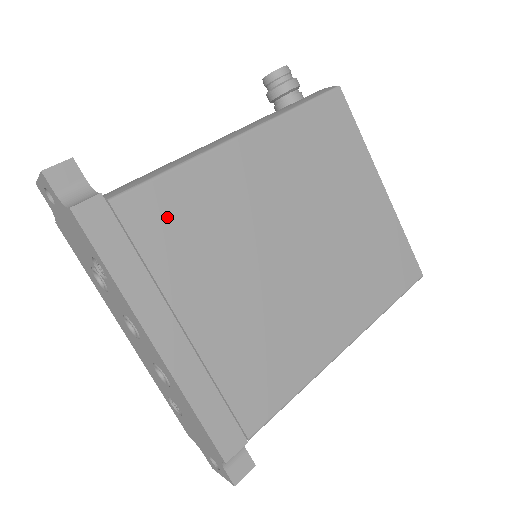
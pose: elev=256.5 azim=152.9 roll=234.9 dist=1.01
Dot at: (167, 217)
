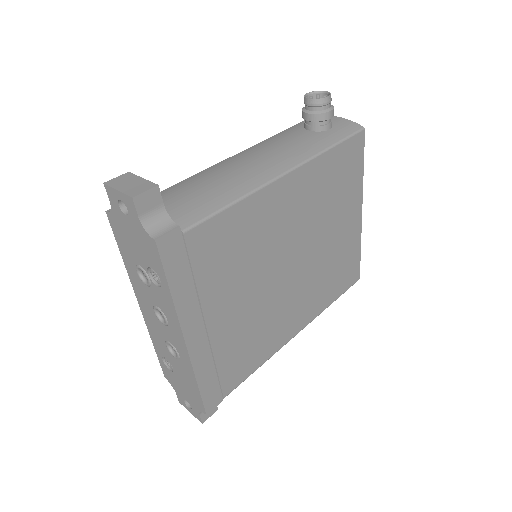
Dot at: (219, 244)
